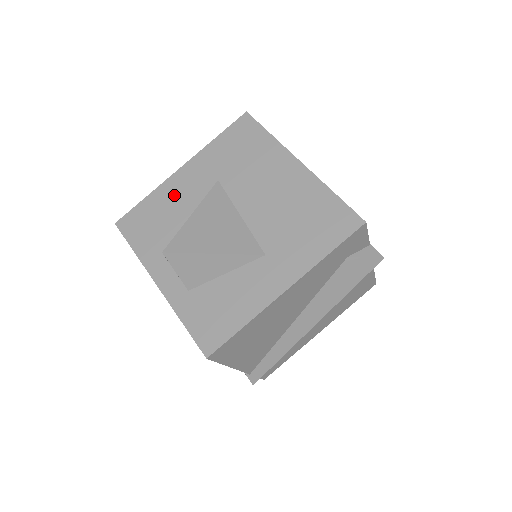
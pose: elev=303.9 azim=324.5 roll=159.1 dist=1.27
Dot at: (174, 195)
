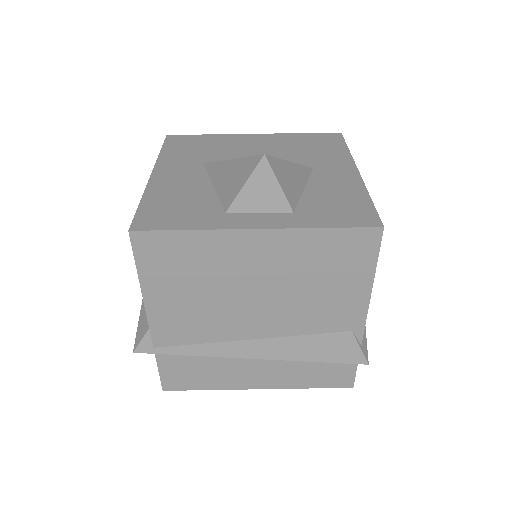
Dot at: (173, 186)
